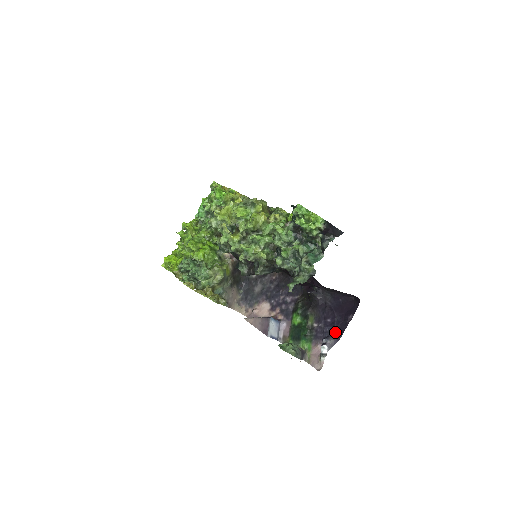
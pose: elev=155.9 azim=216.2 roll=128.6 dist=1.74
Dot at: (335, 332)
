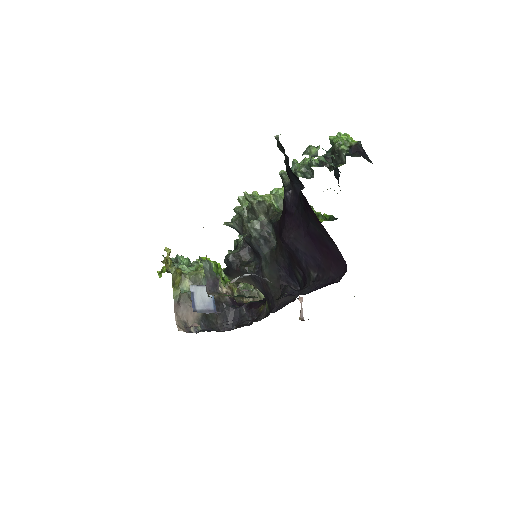
Dot at: occluded
